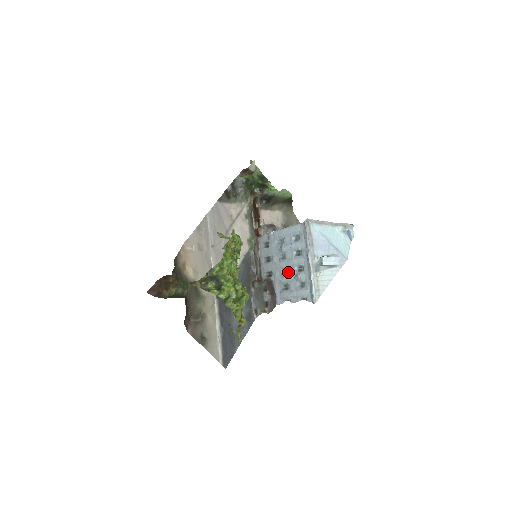
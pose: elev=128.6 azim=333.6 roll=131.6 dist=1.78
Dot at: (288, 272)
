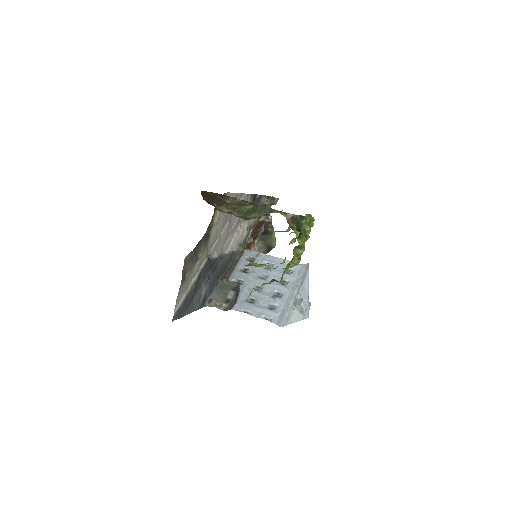
Dot at: (263, 290)
